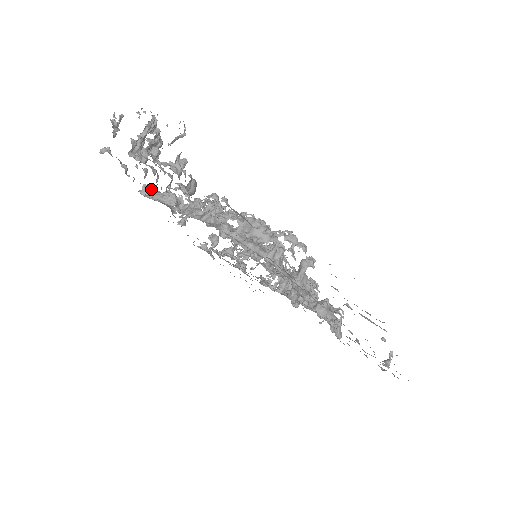
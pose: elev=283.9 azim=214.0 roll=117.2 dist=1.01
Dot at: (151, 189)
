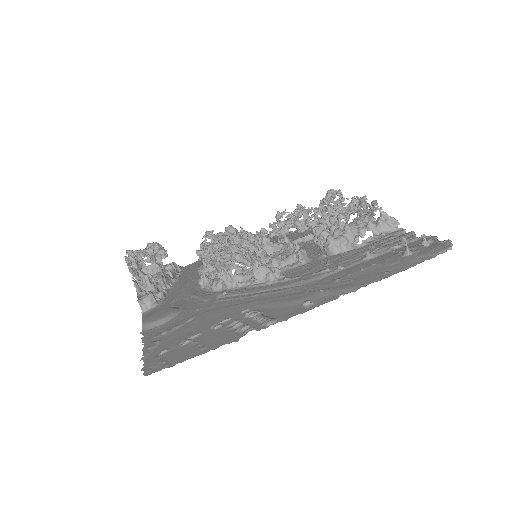
Dot at: occluded
